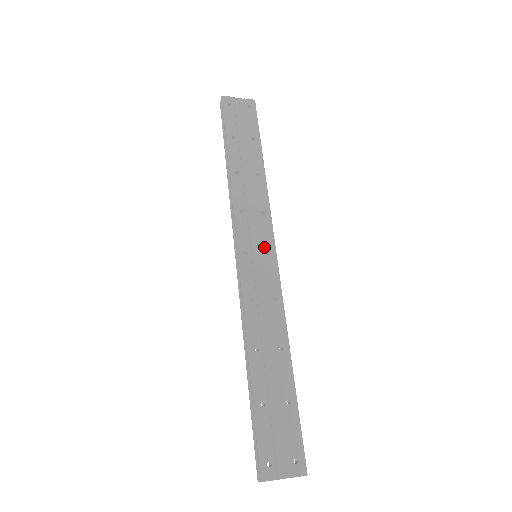
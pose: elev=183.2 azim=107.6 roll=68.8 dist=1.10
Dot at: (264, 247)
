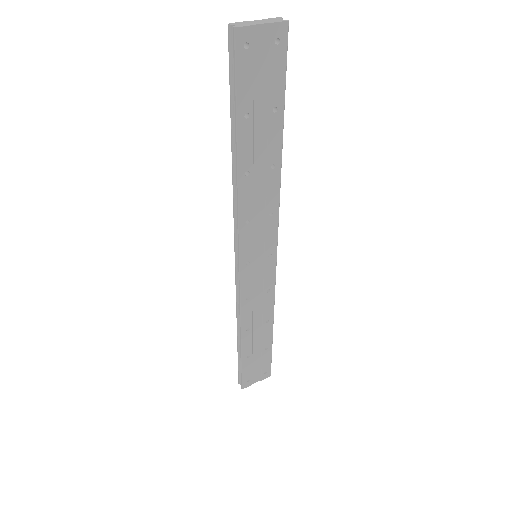
Dot at: (266, 251)
